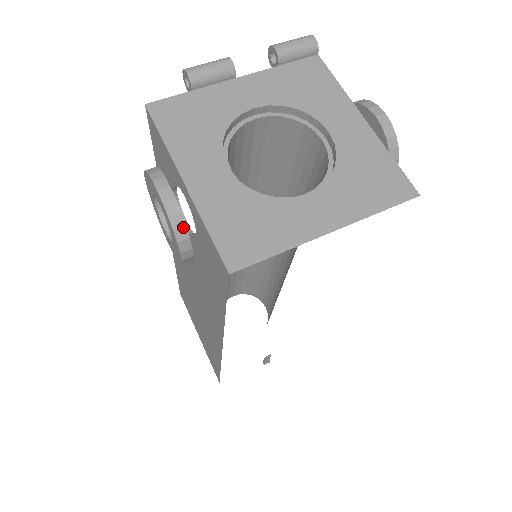
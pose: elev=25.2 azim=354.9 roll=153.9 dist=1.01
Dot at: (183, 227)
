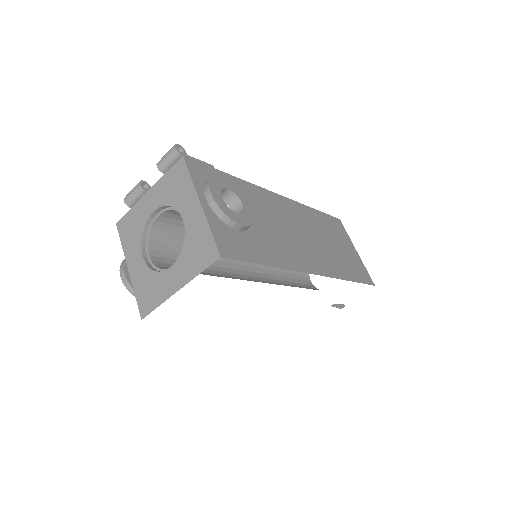
Dot at: occluded
